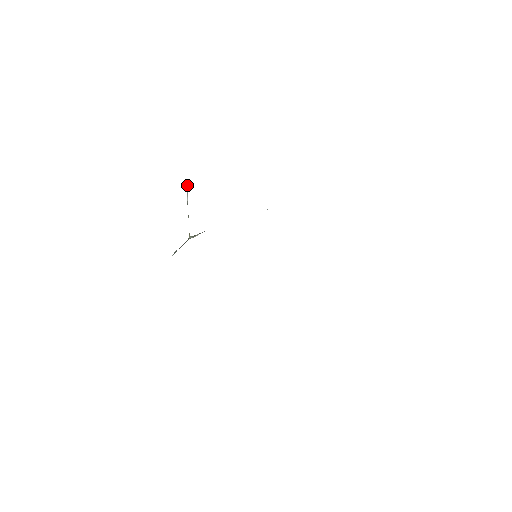
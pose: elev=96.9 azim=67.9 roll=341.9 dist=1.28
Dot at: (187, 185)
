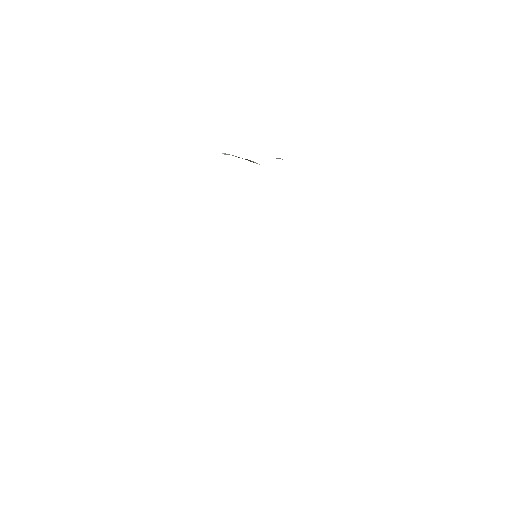
Dot at: occluded
